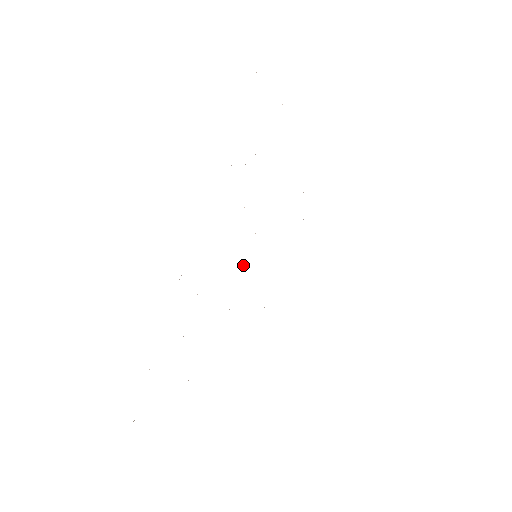
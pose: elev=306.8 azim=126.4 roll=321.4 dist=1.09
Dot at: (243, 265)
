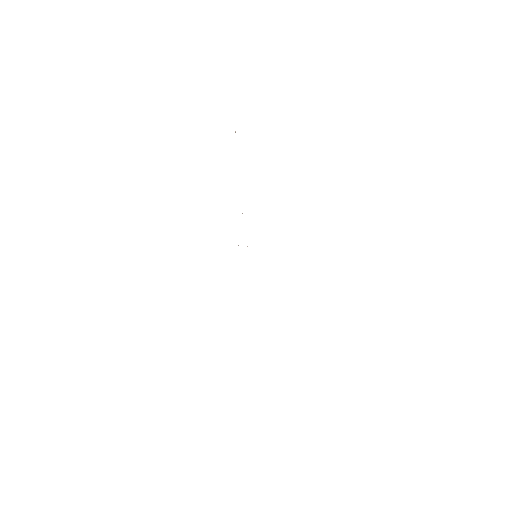
Dot at: occluded
